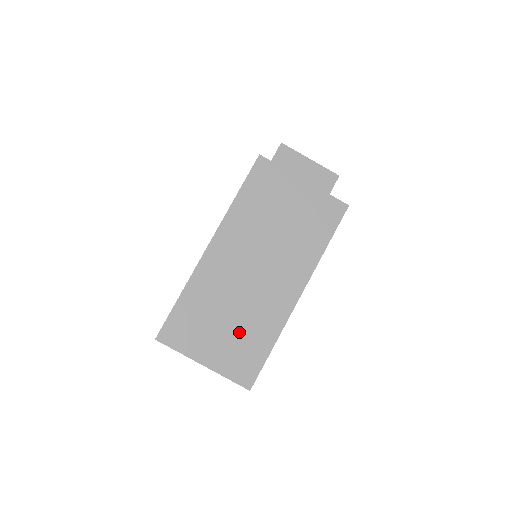
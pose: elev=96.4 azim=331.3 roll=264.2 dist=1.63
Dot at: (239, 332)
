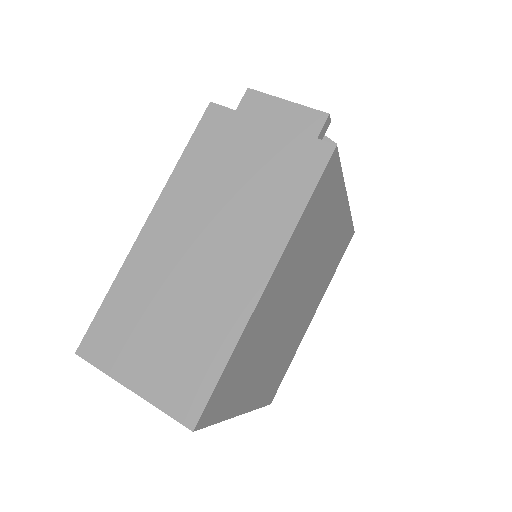
Dot at: (180, 341)
